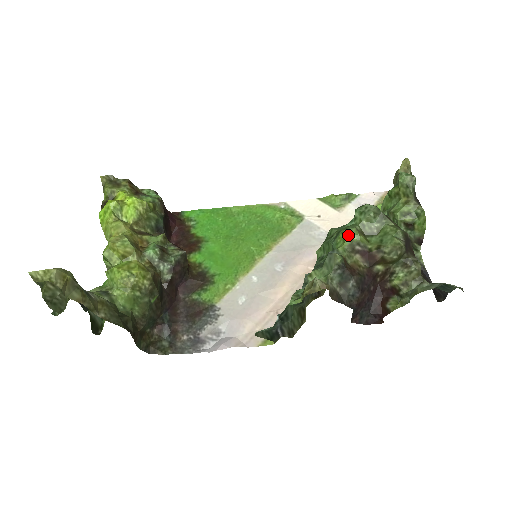
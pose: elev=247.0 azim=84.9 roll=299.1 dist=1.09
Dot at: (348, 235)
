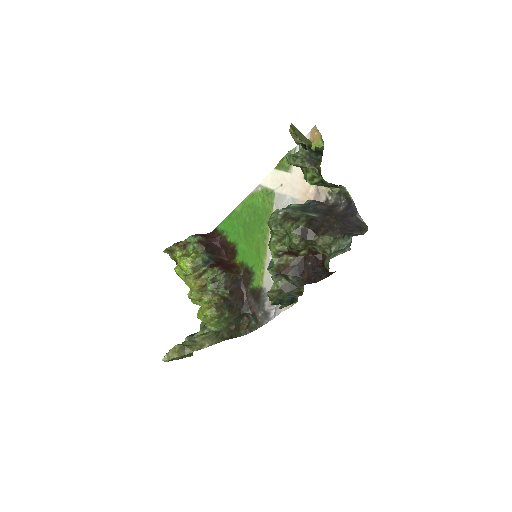
Dot at: (270, 250)
